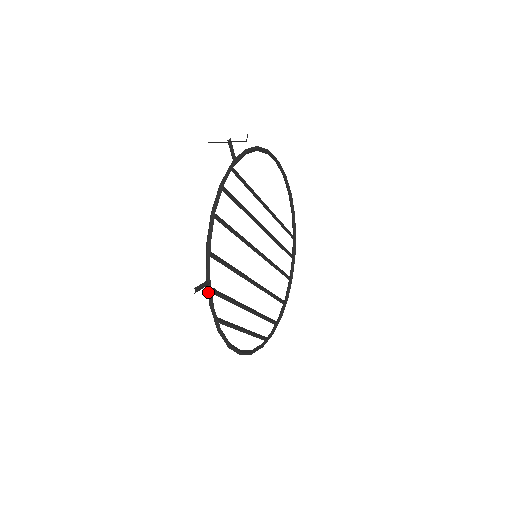
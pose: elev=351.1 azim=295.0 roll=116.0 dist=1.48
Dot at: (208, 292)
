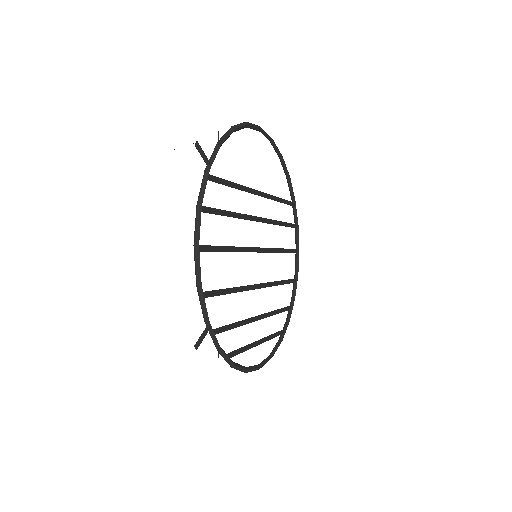
Dot at: (211, 337)
